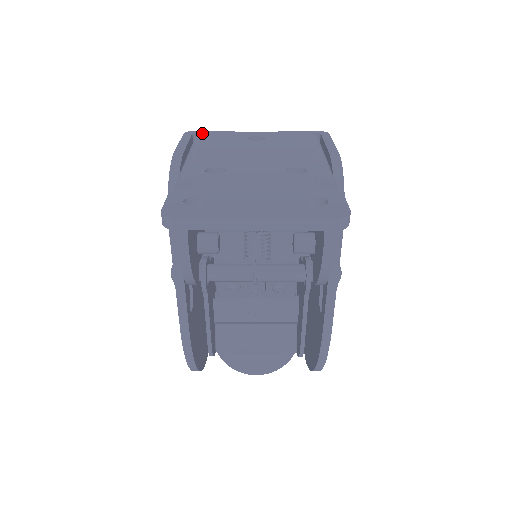
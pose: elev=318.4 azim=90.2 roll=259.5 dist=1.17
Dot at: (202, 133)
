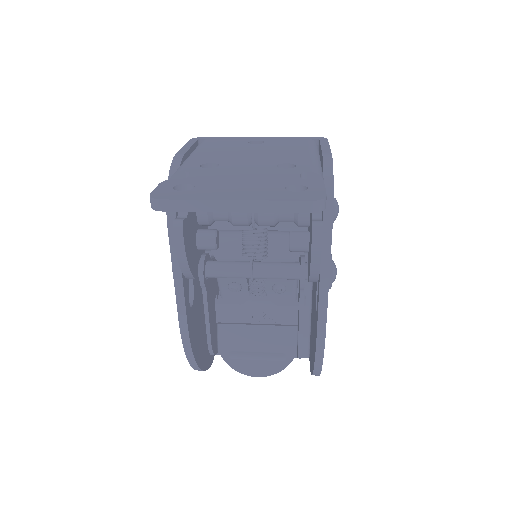
Dot at: occluded
